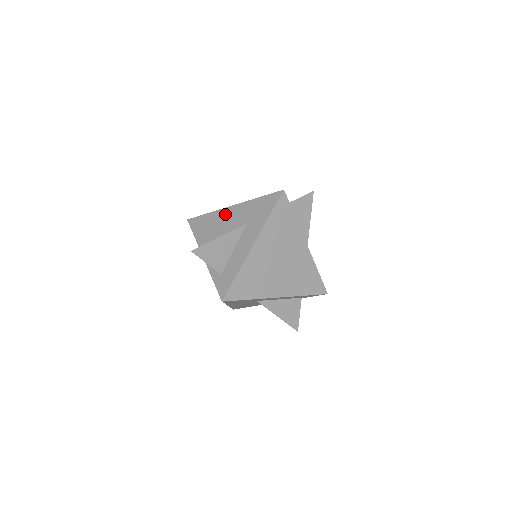
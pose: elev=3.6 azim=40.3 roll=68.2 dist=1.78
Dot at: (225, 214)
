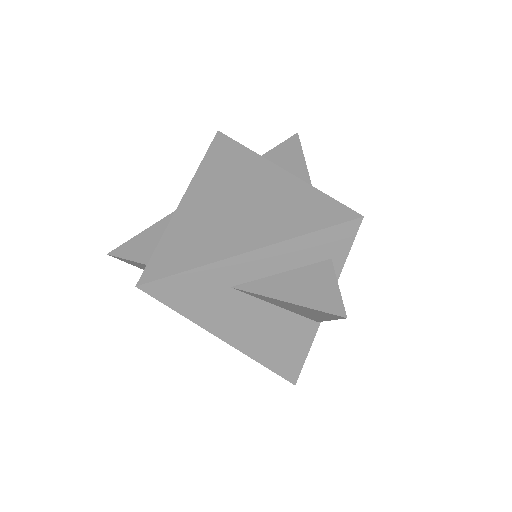
Dot at: occluded
